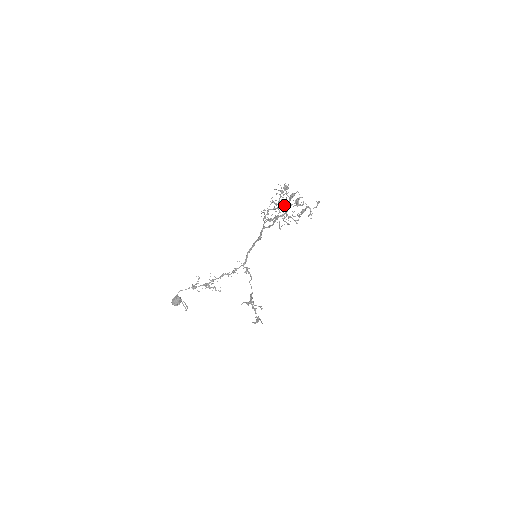
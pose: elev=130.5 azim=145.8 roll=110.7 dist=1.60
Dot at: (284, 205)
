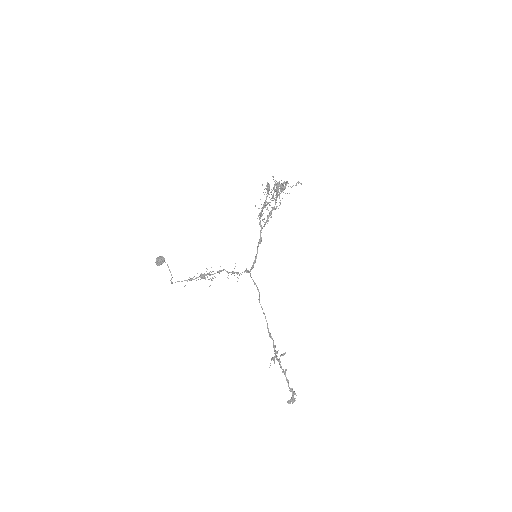
Dot at: (268, 190)
